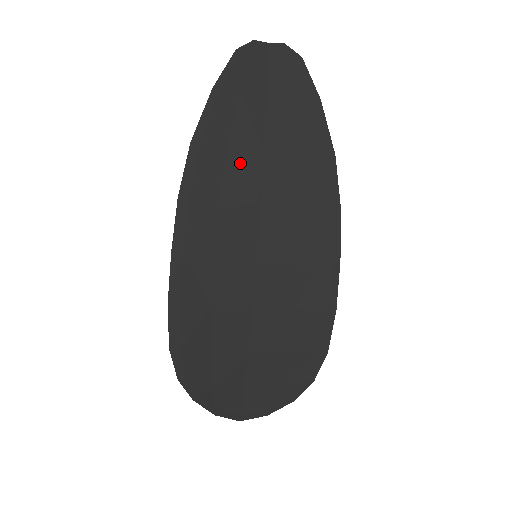
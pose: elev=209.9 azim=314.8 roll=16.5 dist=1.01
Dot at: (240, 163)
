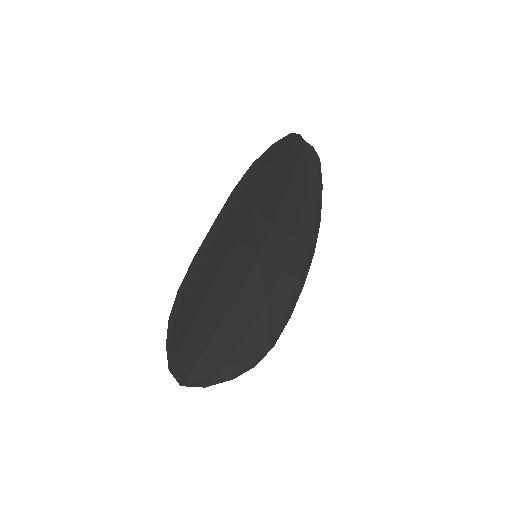
Dot at: (272, 193)
